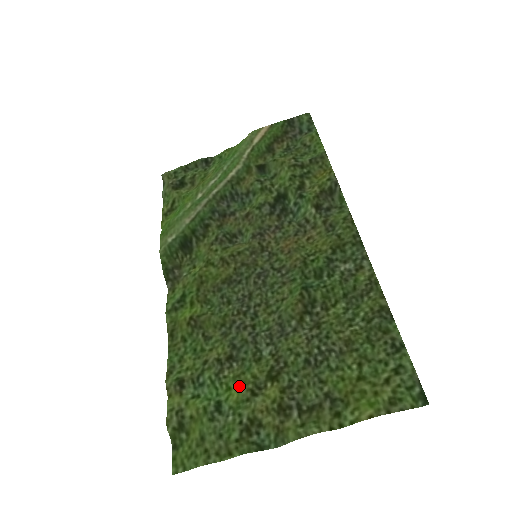
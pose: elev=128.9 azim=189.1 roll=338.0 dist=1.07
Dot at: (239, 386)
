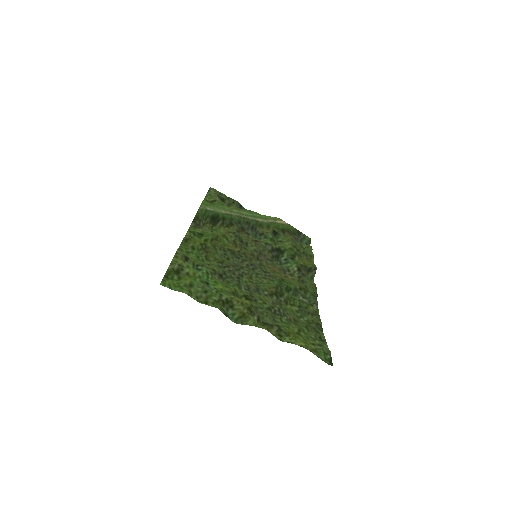
Dot at: (225, 286)
